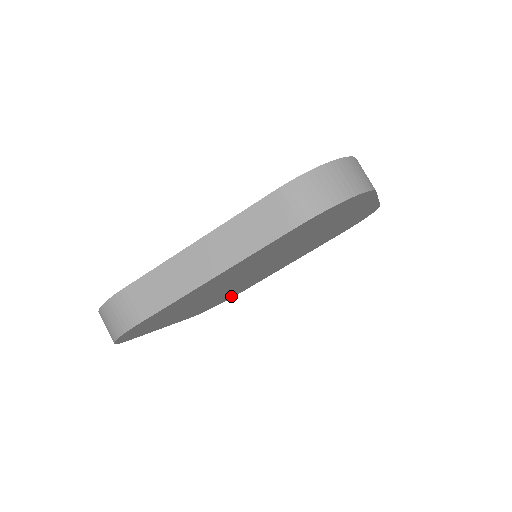
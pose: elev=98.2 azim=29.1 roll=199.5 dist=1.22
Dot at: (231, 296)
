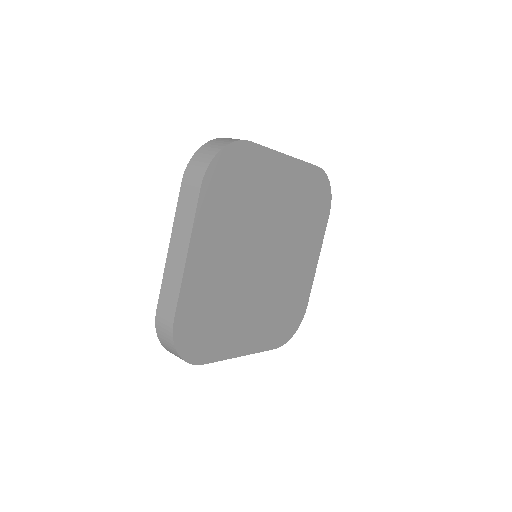
Dot at: (295, 317)
